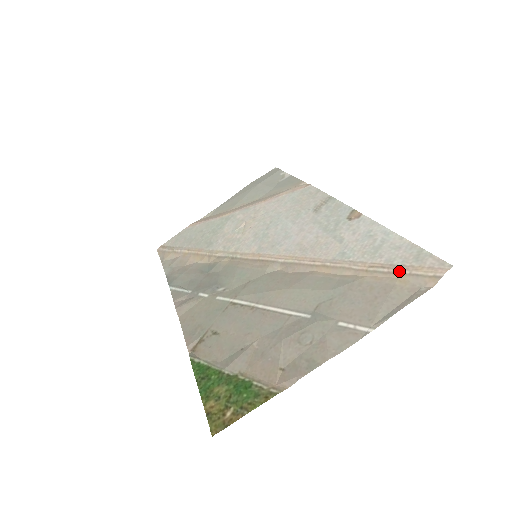
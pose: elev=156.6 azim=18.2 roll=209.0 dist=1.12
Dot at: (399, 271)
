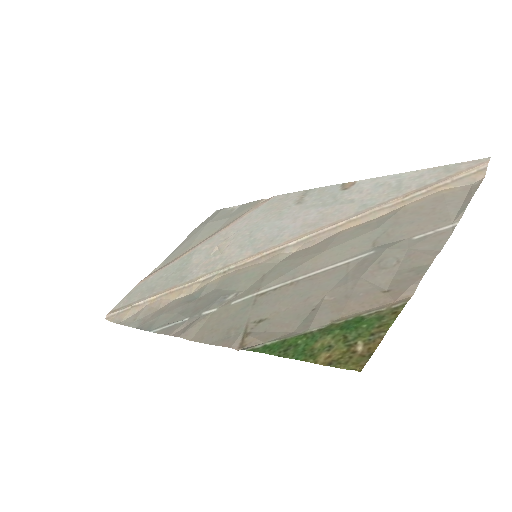
Dot at: (439, 185)
